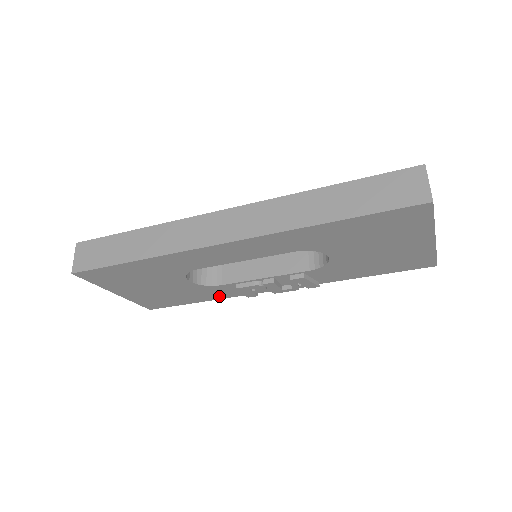
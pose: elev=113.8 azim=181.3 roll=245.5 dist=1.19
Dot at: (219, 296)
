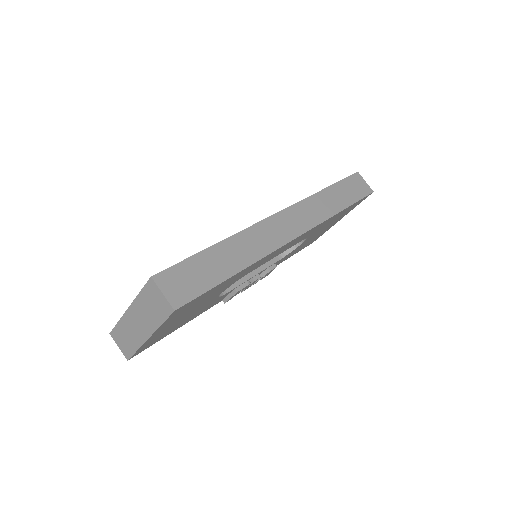
Dot at: (203, 311)
